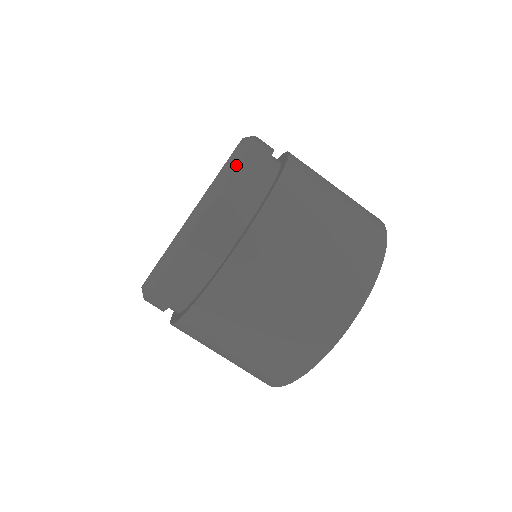
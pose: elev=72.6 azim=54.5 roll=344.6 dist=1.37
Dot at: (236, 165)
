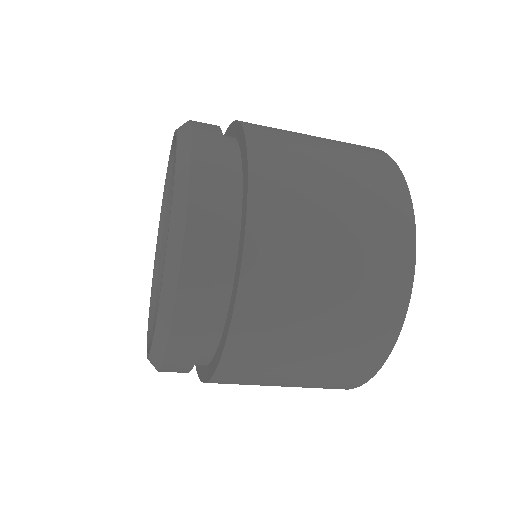
Dot at: (159, 368)
